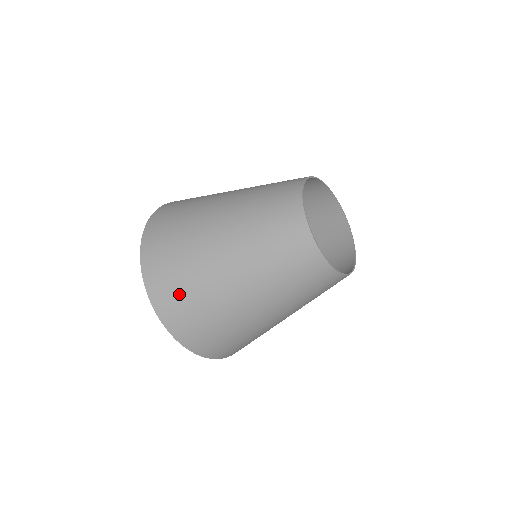
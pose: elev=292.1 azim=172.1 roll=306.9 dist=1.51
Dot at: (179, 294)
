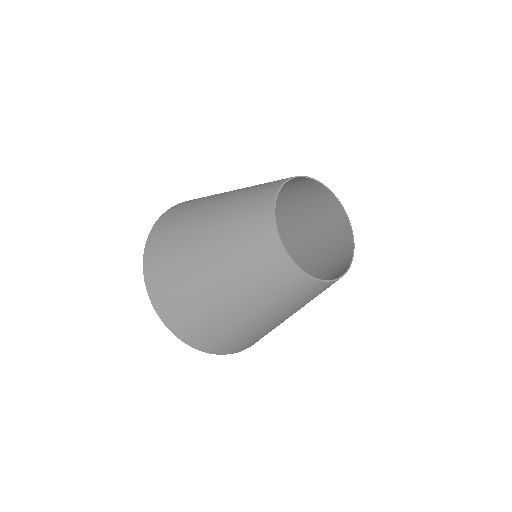
Dot at: (241, 344)
